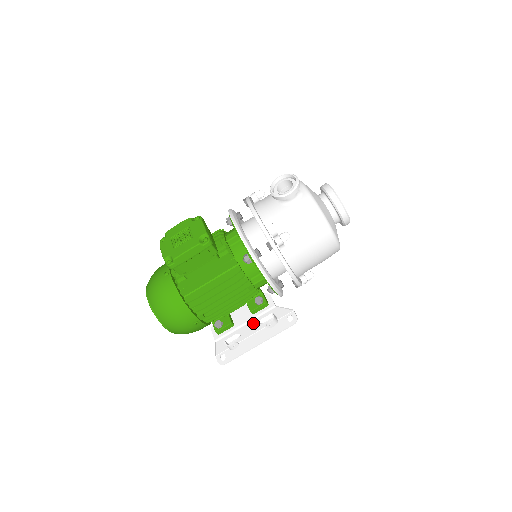
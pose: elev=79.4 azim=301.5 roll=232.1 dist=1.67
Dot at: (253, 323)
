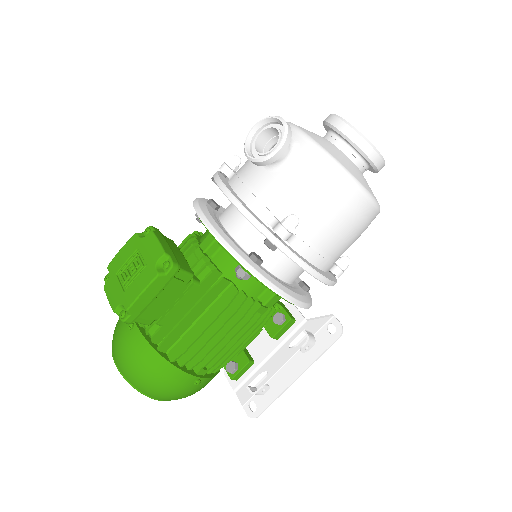
Dot at: (280, 351)
